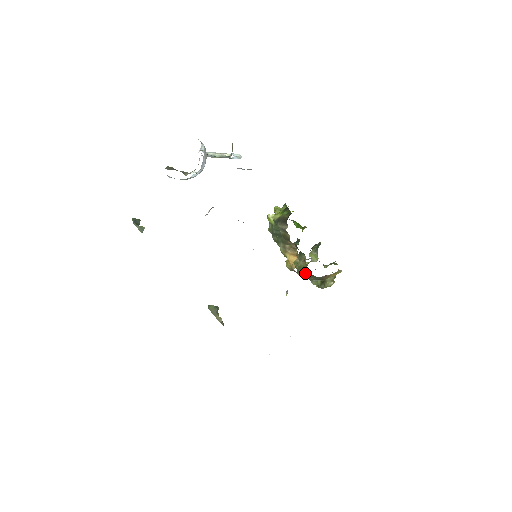
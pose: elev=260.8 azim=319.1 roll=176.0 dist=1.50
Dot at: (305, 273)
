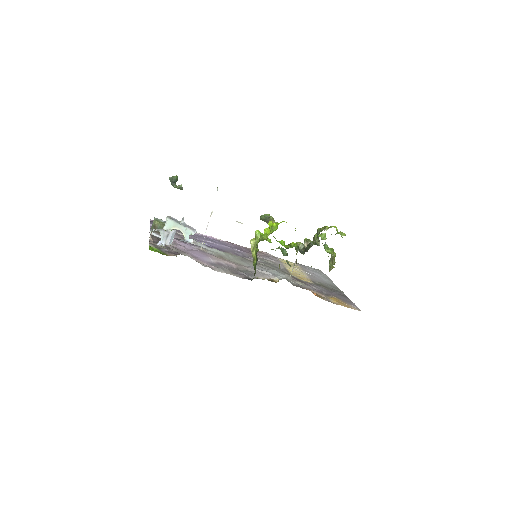
Dot at: occluded
